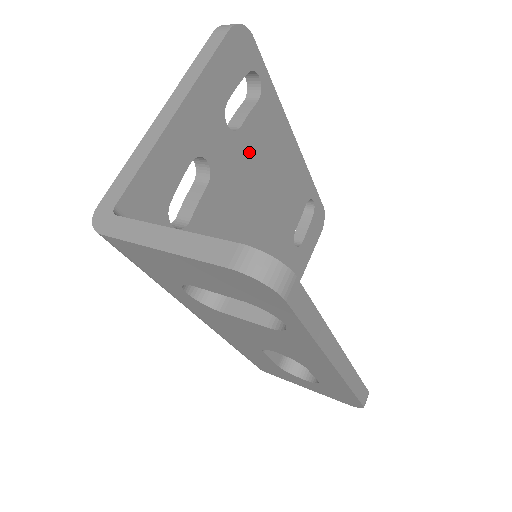
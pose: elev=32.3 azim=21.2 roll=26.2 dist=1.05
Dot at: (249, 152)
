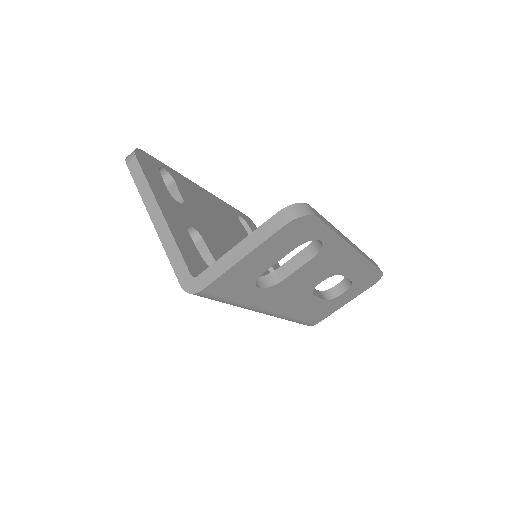
Dot at: (197, 210)
